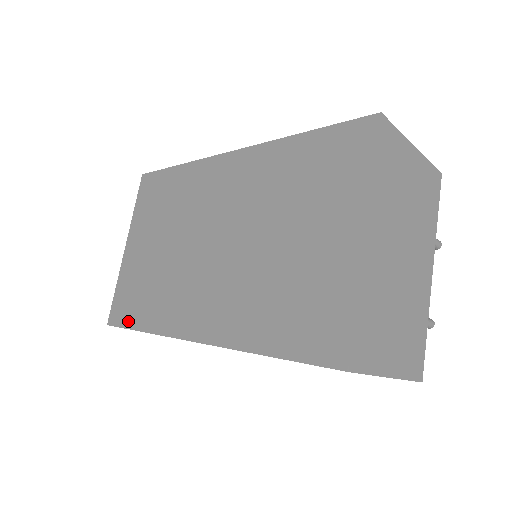
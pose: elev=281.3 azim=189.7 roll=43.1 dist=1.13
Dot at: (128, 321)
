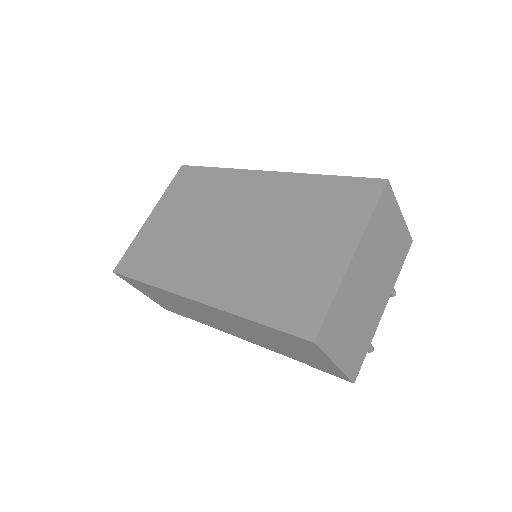
Dot at: (135, 273)
